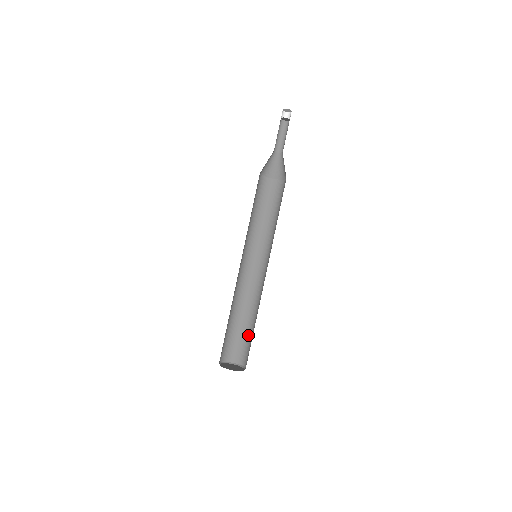
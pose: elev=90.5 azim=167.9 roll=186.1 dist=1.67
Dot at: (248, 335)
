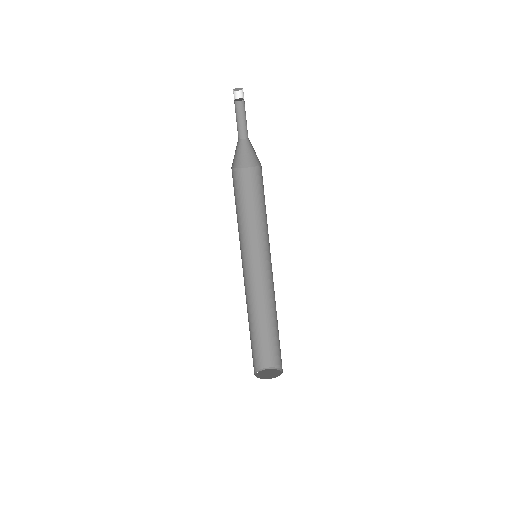
Dot at: (265, 336)
